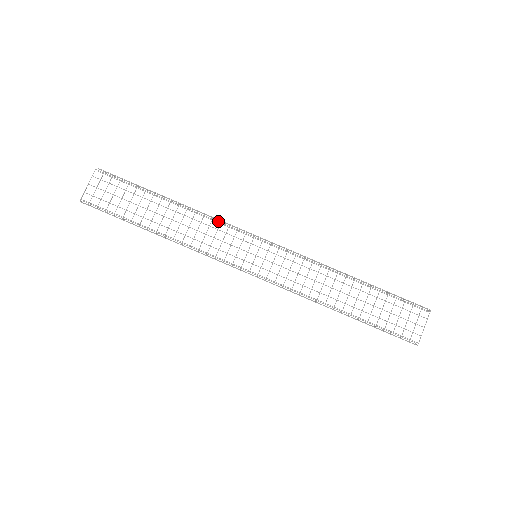
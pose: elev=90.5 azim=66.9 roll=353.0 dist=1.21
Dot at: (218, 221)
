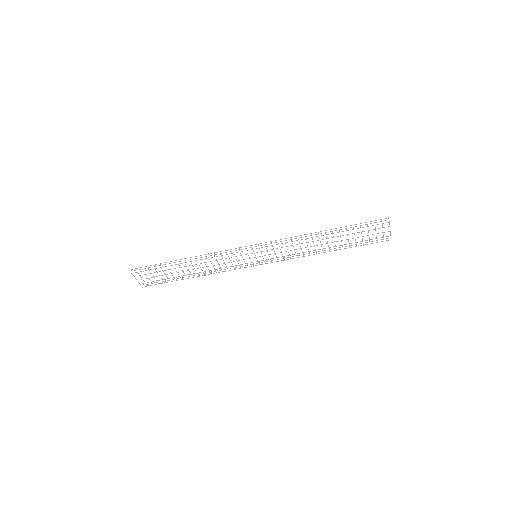
Dot at: occluded
